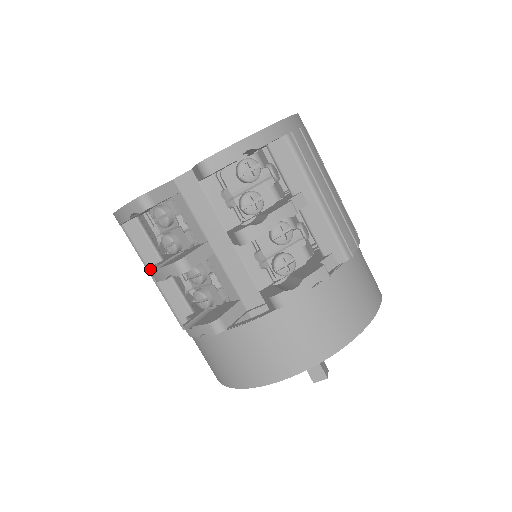
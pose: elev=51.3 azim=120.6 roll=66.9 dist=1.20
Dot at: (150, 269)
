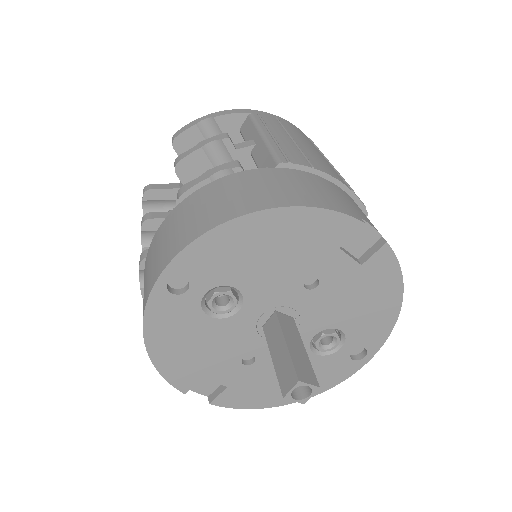
Dot at: occluded
